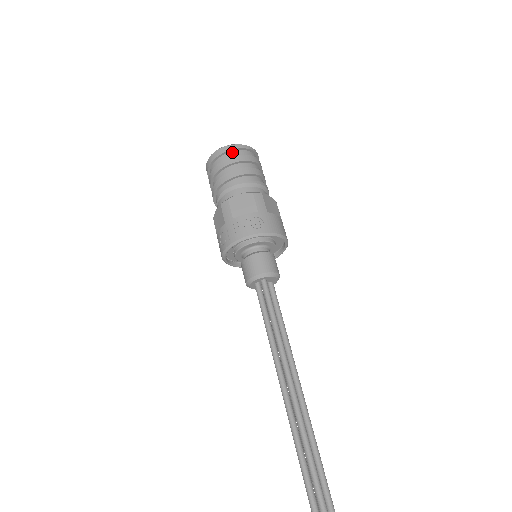
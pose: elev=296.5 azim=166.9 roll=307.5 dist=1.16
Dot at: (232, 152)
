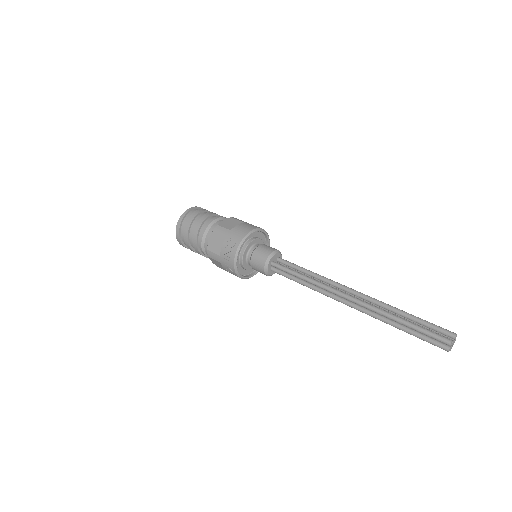
Dot at: (182, 225)
